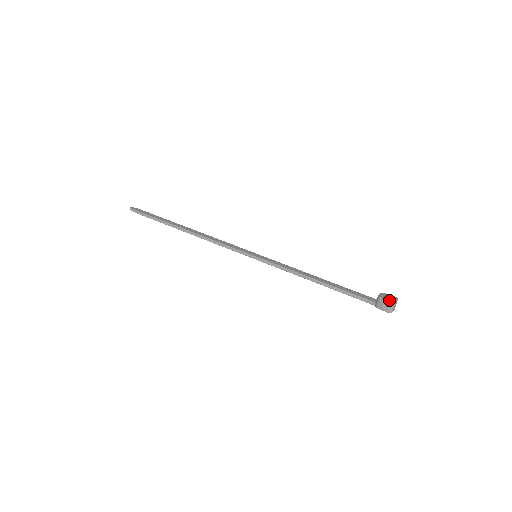
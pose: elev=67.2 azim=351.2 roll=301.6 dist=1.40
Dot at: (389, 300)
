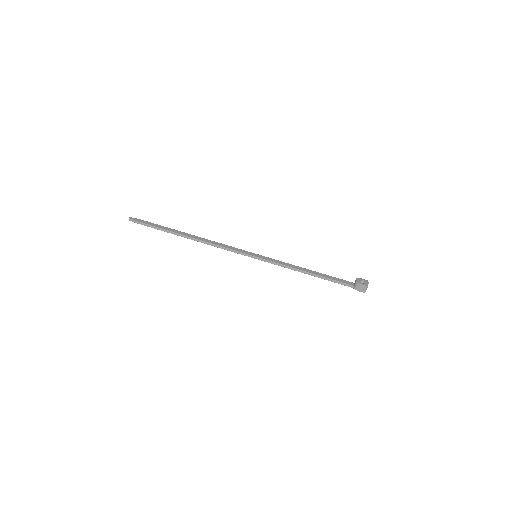
Dot at: (364, 284)
